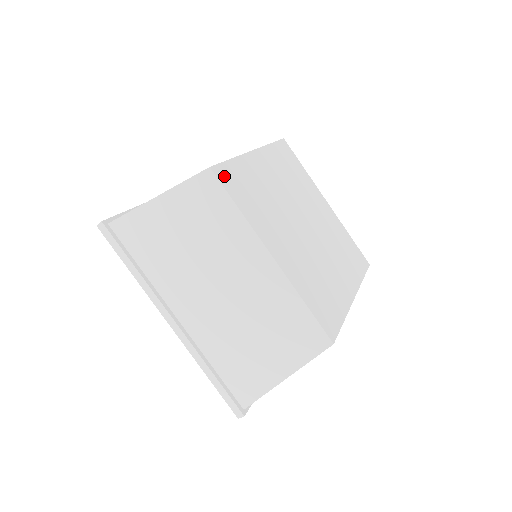
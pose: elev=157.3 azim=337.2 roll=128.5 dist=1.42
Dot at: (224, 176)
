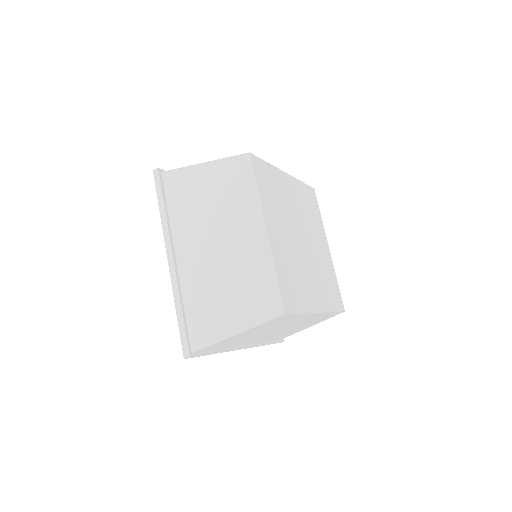
Dot at: (257, 165)
